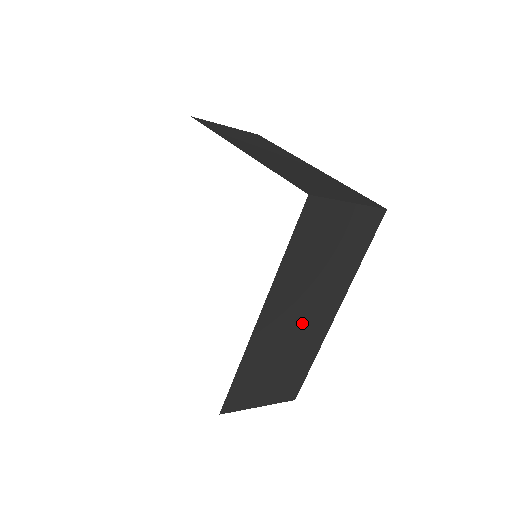
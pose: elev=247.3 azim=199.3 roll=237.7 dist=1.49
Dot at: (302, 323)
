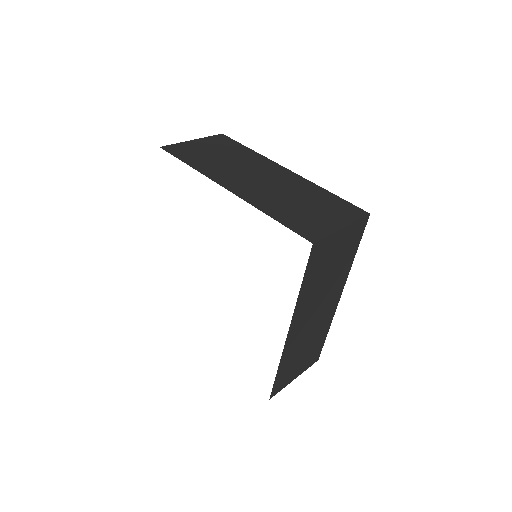
Dot at: (318, 317)
